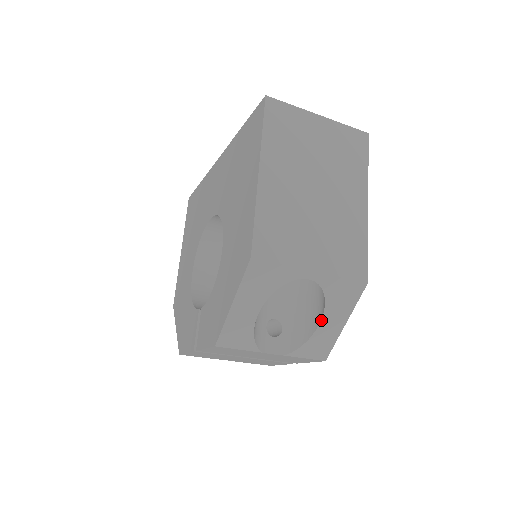
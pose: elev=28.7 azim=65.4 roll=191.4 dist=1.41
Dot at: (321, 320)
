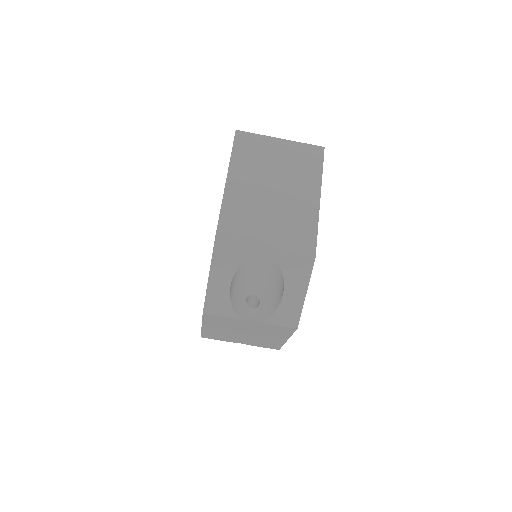
Dot at: (284, 291)
